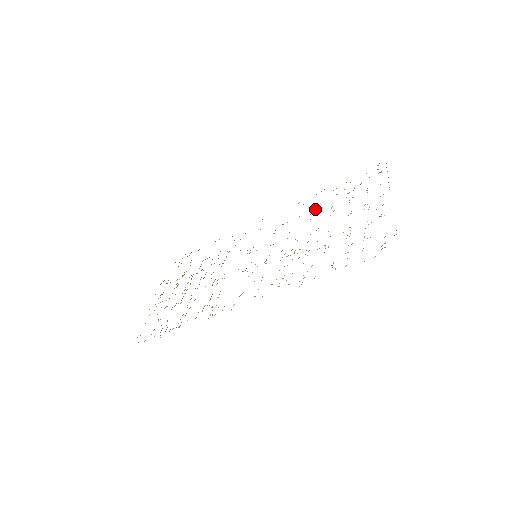
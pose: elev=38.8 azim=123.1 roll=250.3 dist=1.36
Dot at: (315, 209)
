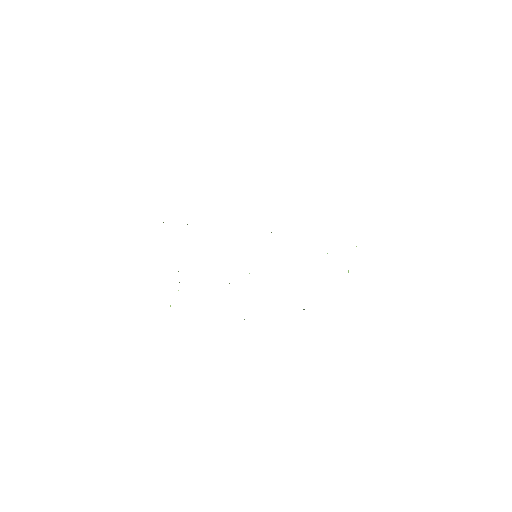
Dot at: occluded
